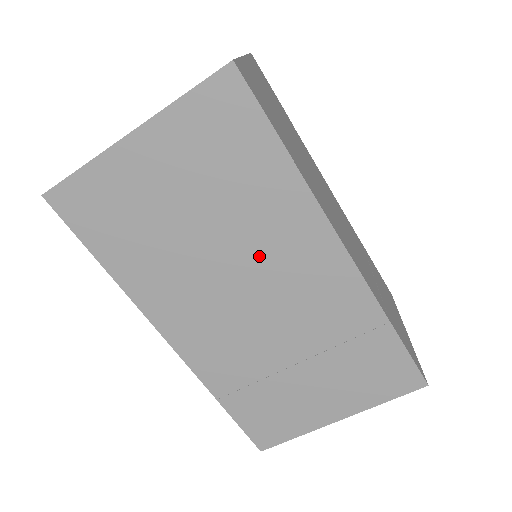
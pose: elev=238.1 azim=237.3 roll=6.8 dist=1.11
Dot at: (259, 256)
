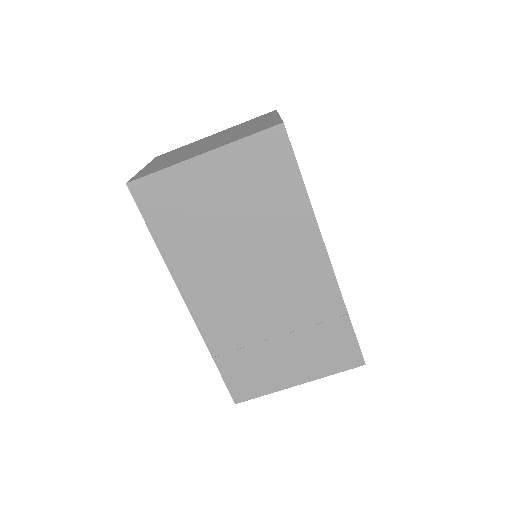
Dot at: (270, 253)
